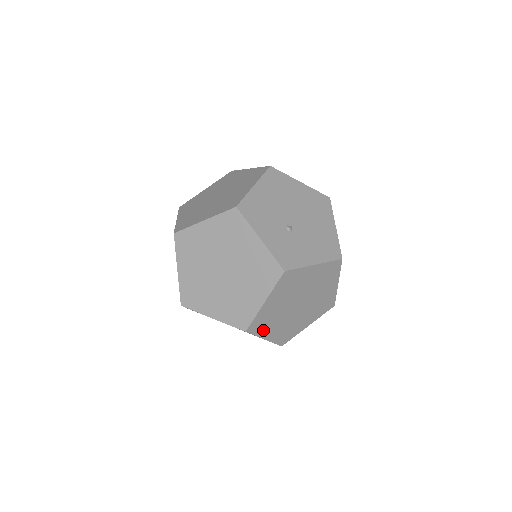
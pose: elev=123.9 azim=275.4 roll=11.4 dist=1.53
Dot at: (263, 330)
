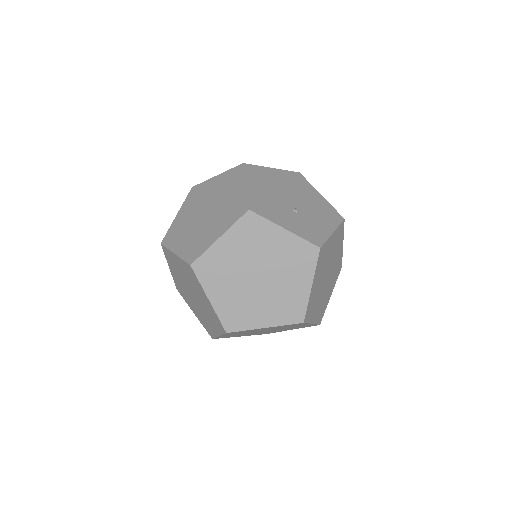
Dot at: (311, 315)
